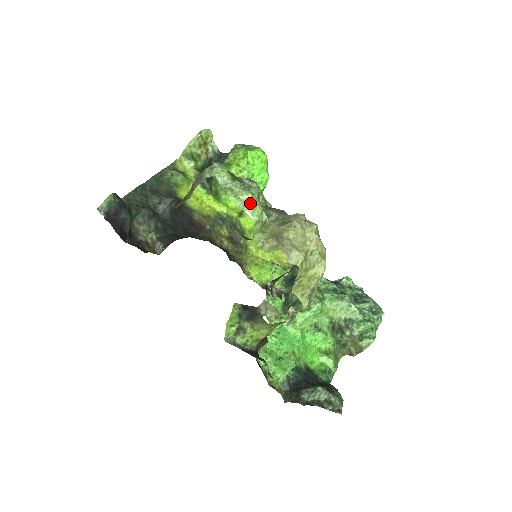
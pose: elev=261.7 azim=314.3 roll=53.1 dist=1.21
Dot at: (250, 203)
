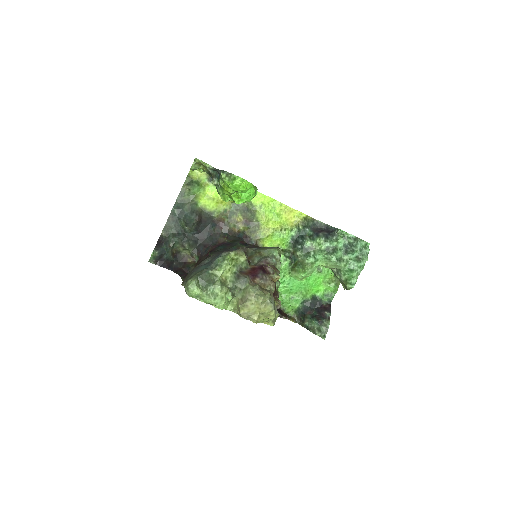
Dot at: (215, 304)
